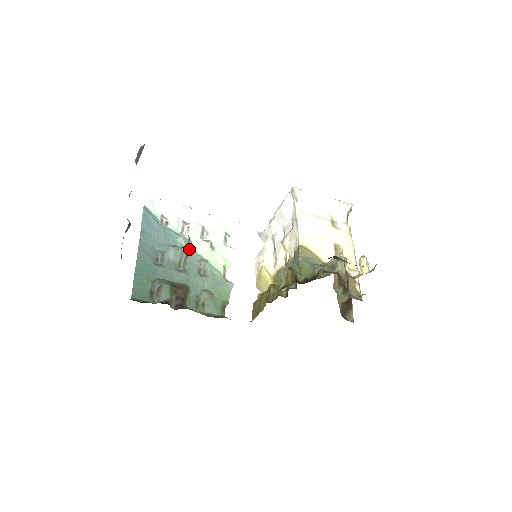
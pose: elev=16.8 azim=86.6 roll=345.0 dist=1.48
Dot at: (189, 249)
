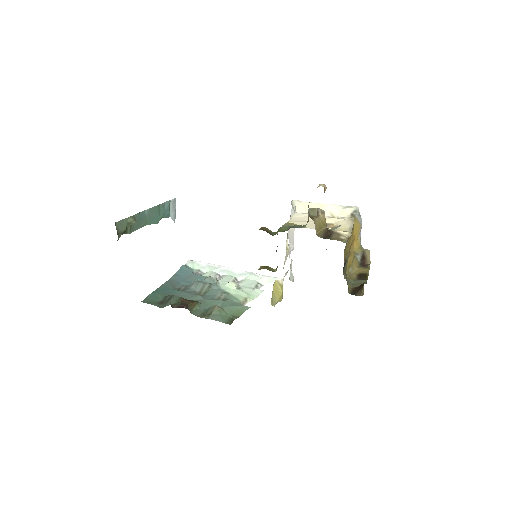
Dot at: (213, 285)
